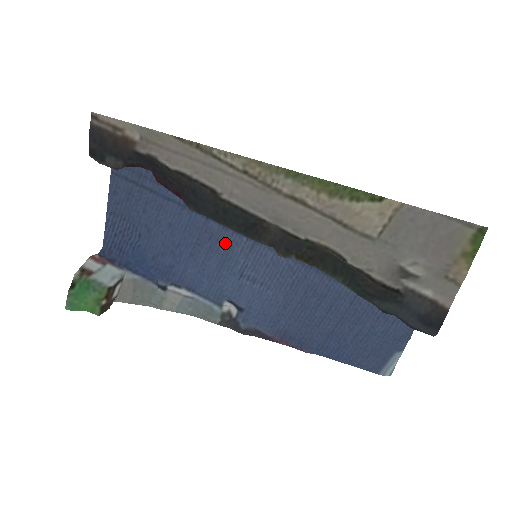
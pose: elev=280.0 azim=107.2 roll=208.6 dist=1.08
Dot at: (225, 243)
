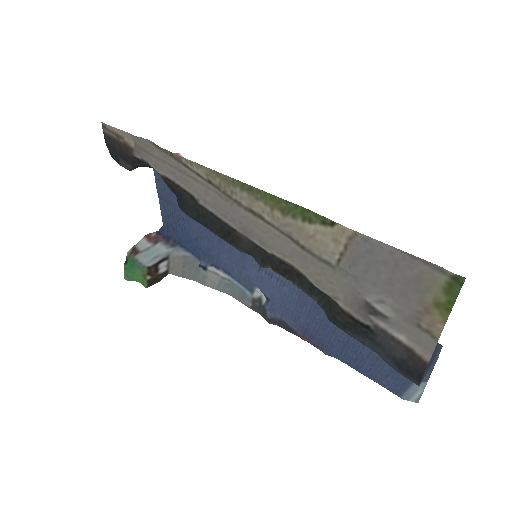
Dot at: occluded
